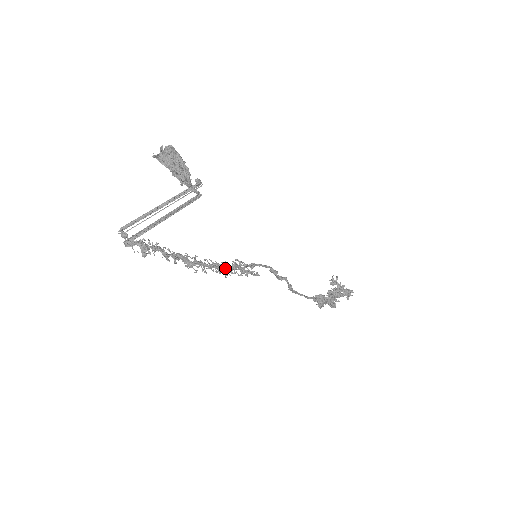
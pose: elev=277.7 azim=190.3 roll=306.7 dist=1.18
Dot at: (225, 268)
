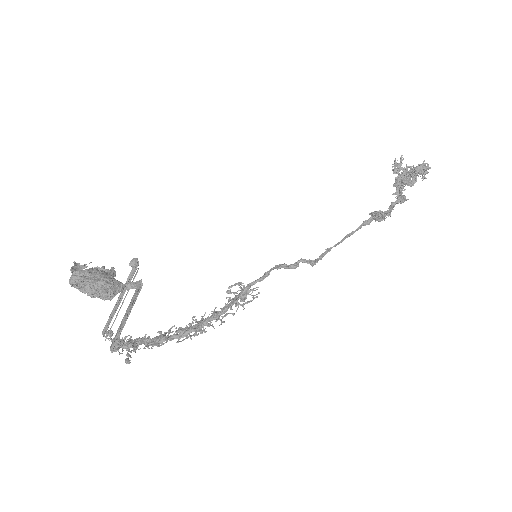
Dot at: (214, 319)
